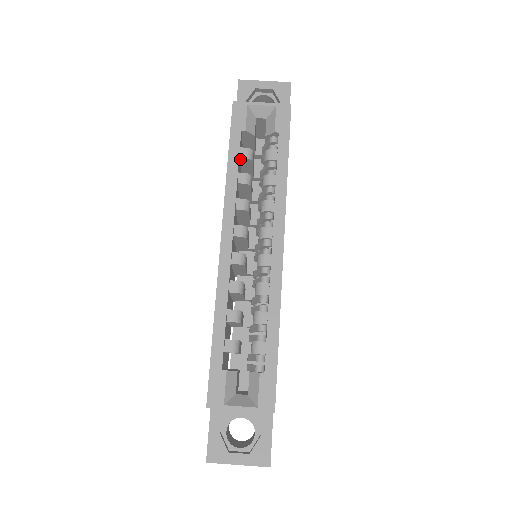
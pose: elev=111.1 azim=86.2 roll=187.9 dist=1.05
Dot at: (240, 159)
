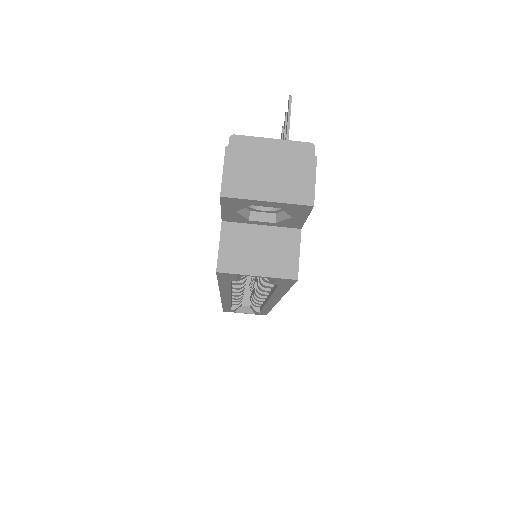
Dot at: occluded
